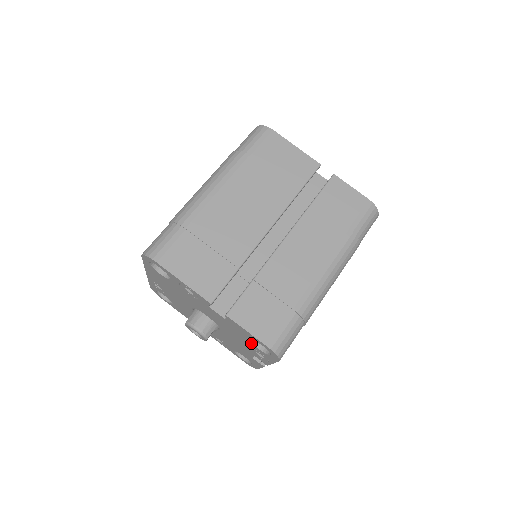
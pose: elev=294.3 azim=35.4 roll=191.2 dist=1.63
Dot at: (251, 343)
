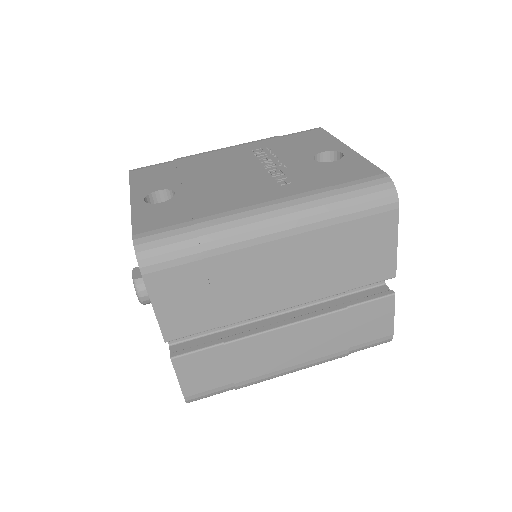
Dot at: occluded
